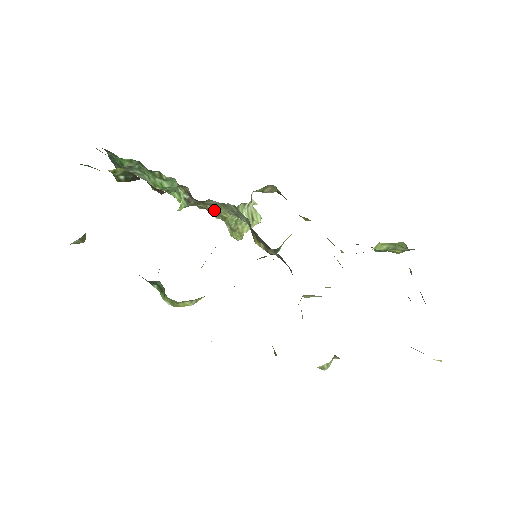
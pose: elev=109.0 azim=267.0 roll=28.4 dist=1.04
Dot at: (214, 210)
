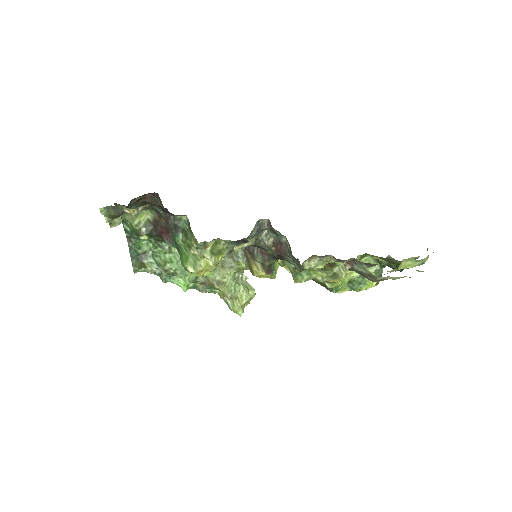
Dot at: (215, 280)
